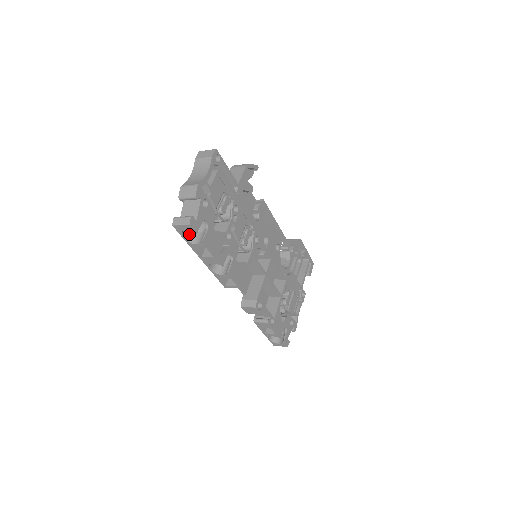
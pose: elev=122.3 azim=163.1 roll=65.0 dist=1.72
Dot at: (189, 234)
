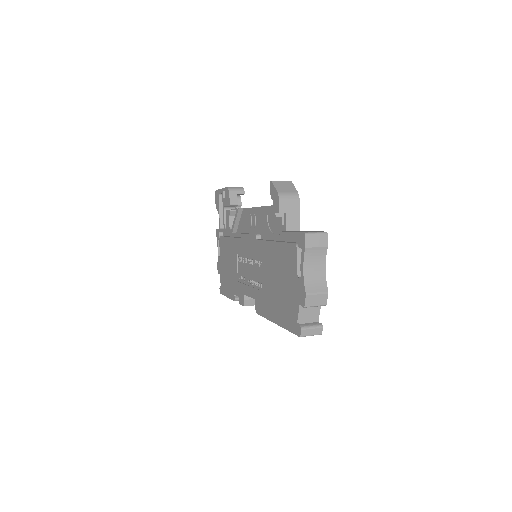
Dot at: (291, 323)
